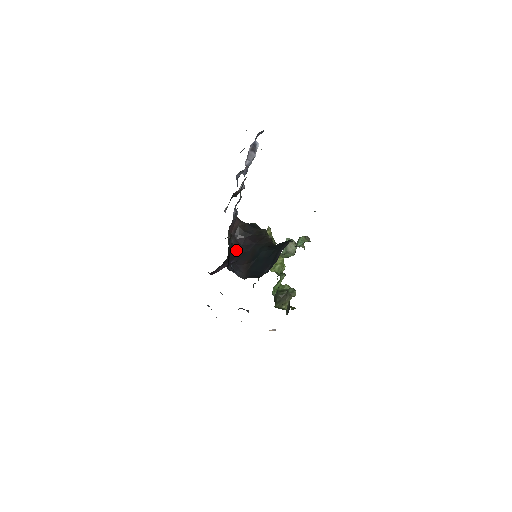
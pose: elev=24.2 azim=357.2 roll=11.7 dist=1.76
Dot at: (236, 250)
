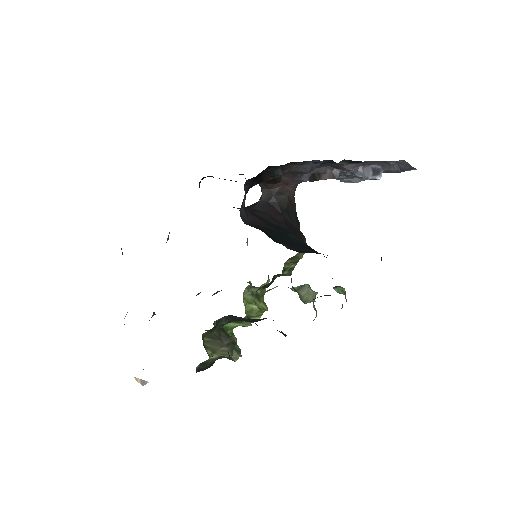
Dot at: (256, 210)
